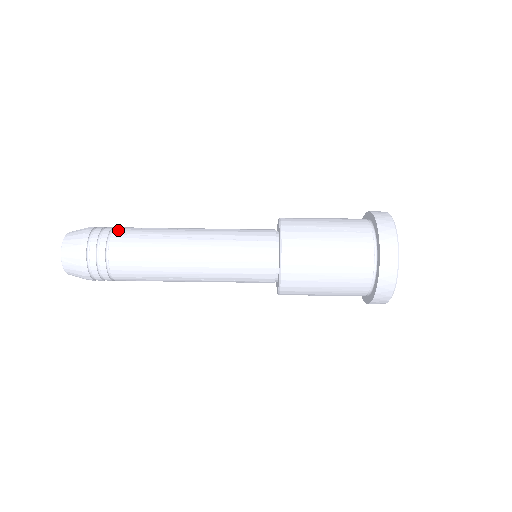
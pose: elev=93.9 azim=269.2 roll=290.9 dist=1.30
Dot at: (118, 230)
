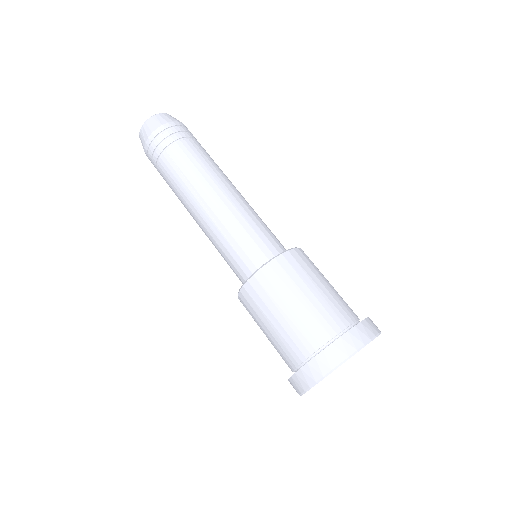
Dot at: occluded
